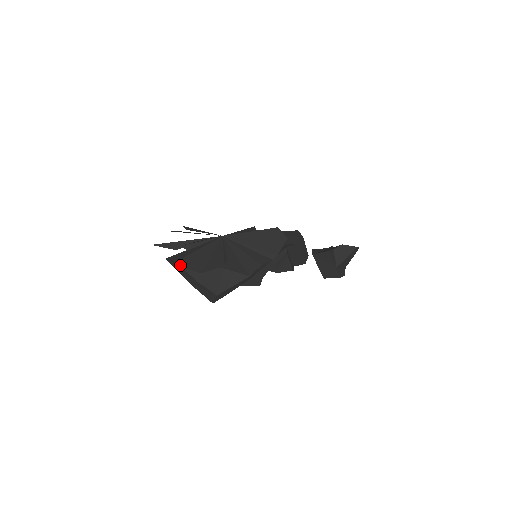
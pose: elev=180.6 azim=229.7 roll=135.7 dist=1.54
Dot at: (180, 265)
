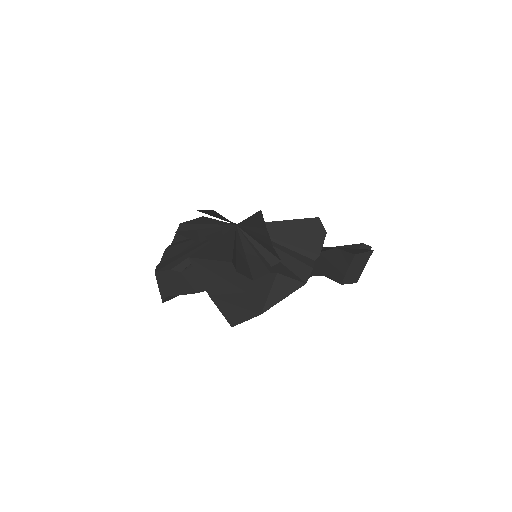
Dot at: (235, 267)
